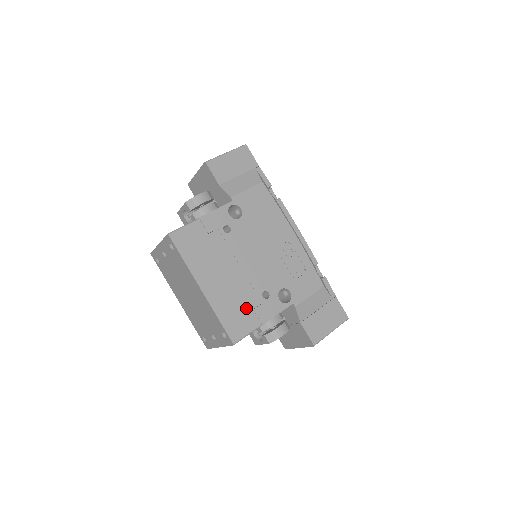
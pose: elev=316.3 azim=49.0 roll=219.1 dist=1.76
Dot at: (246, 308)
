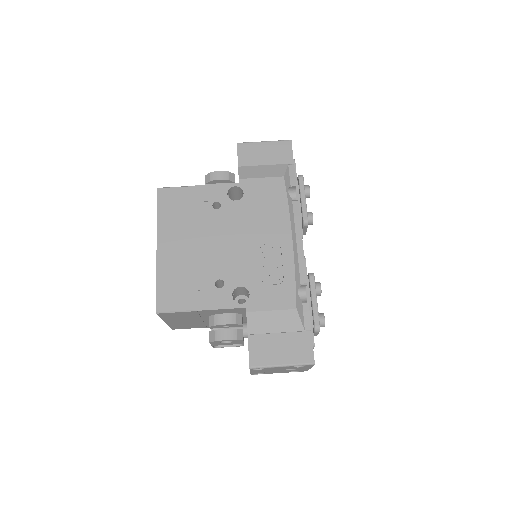
Dot at: (190, 286)
